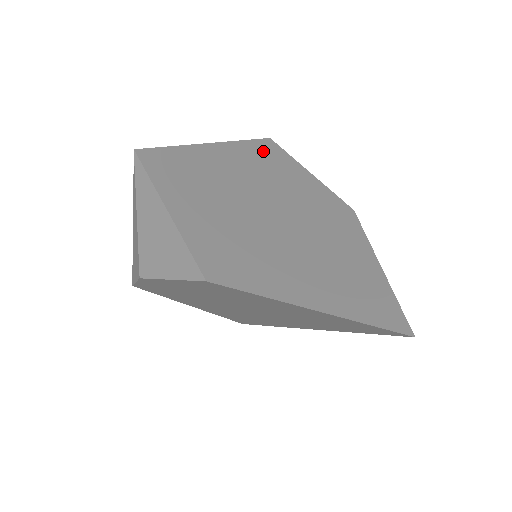
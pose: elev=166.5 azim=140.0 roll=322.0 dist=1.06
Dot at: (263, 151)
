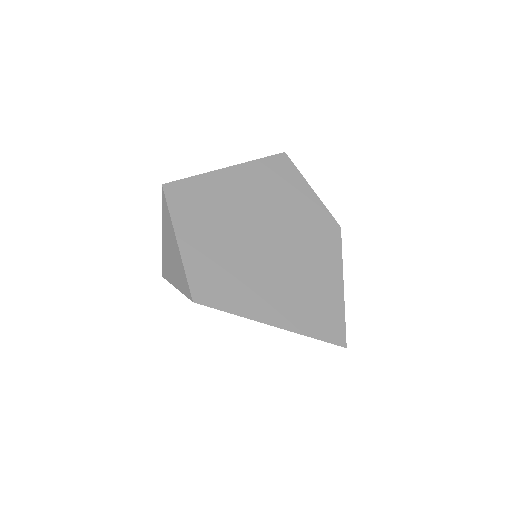
Dot at: (273, 169)
